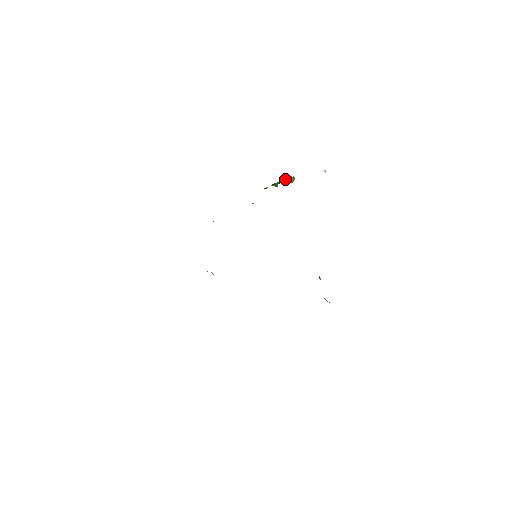
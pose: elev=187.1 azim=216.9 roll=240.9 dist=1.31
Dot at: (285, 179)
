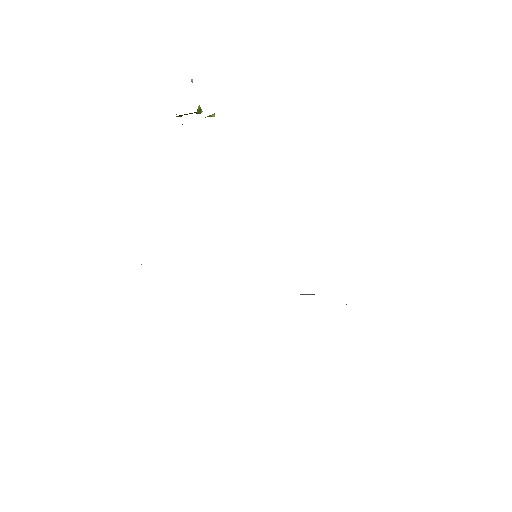
Dot at: occluded
